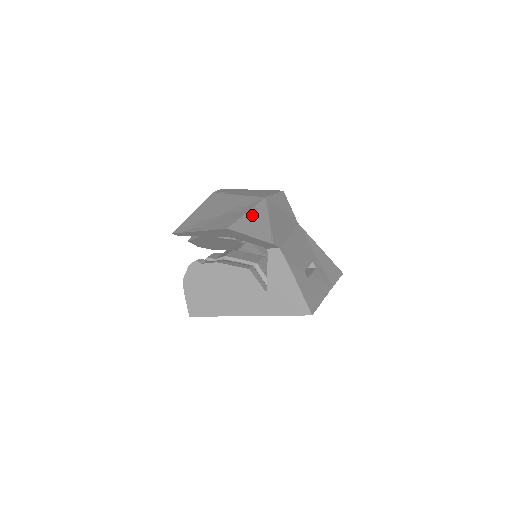
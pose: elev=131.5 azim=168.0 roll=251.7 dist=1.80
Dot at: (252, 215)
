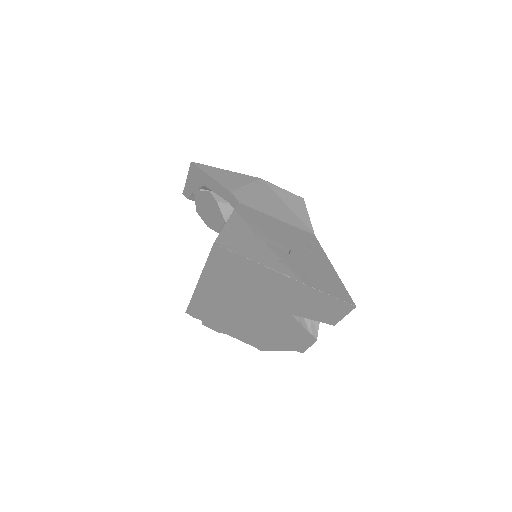
Dot at: (229, 173)
